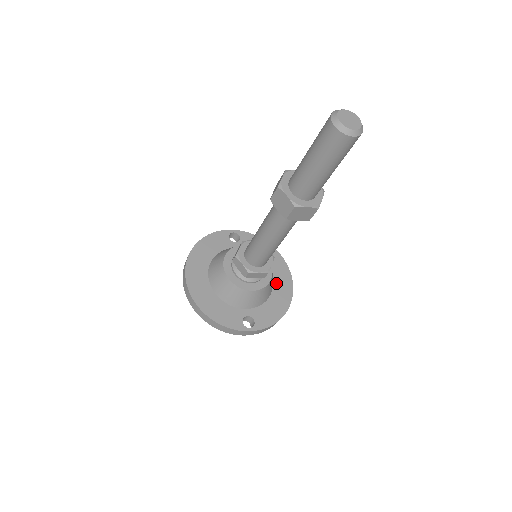
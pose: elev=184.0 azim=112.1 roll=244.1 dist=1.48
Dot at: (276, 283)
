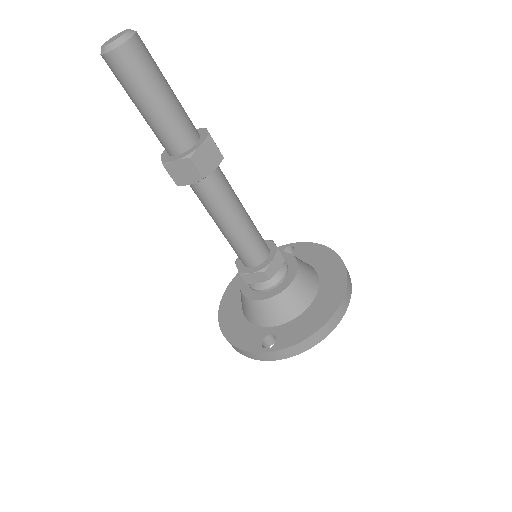
Dot at: (321, 292)
